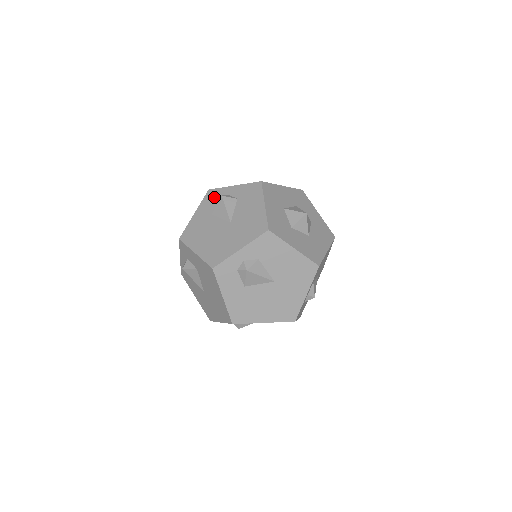
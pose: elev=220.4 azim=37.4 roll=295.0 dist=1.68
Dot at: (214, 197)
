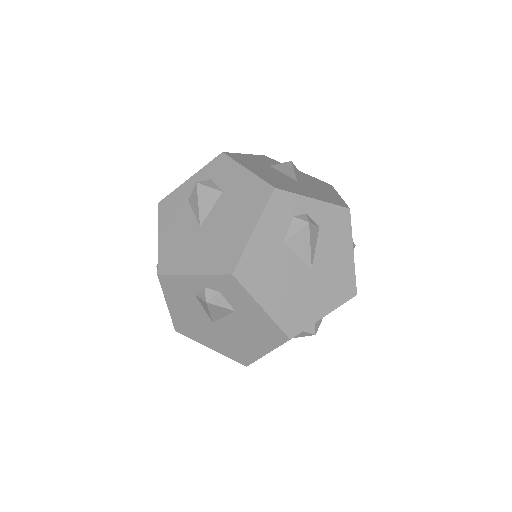
Dot at: (273, 161)
